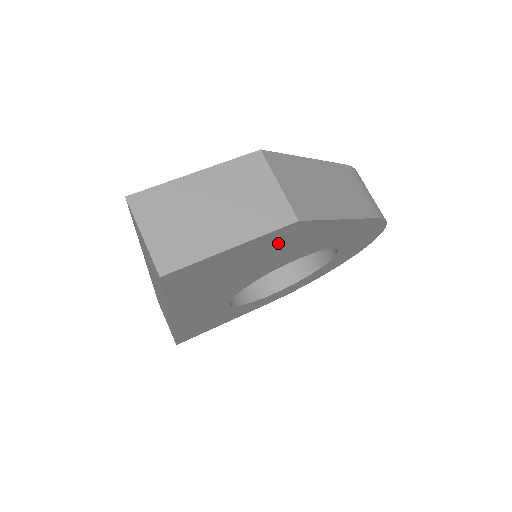
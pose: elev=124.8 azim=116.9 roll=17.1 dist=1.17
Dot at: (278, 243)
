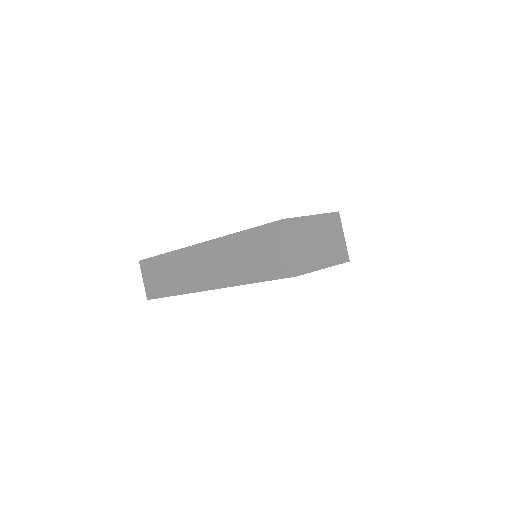
Dot at: occluded
